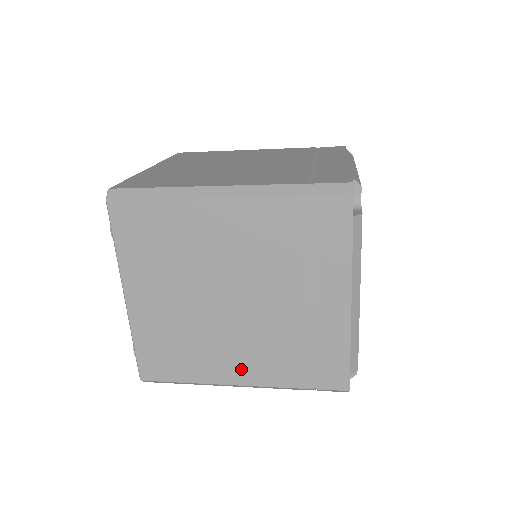
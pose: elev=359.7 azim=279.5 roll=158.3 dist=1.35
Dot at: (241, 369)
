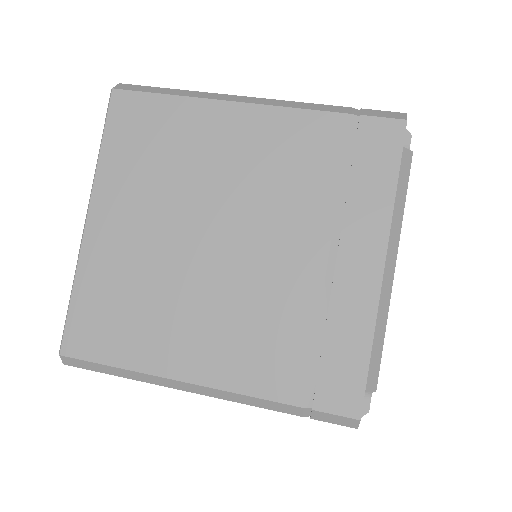
Dot at: occluded
